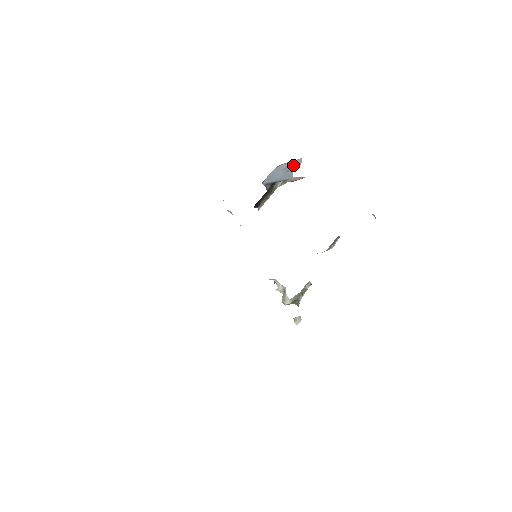
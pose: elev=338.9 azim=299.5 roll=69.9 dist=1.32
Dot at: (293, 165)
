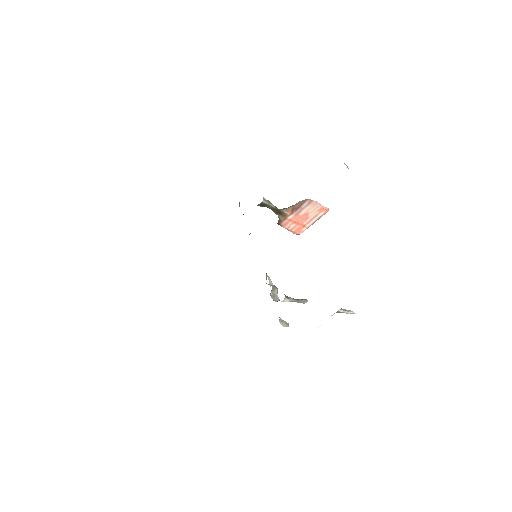
Dot at: occluded
